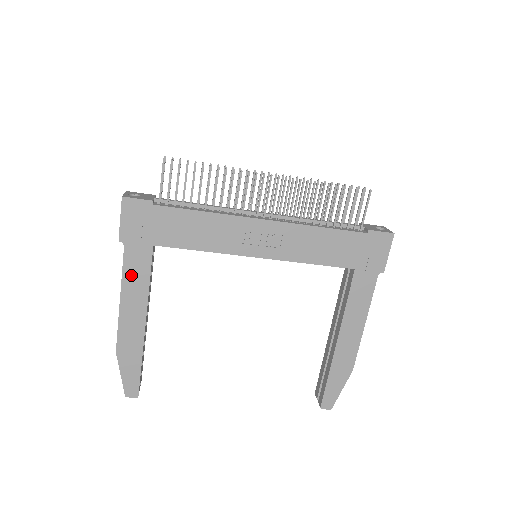
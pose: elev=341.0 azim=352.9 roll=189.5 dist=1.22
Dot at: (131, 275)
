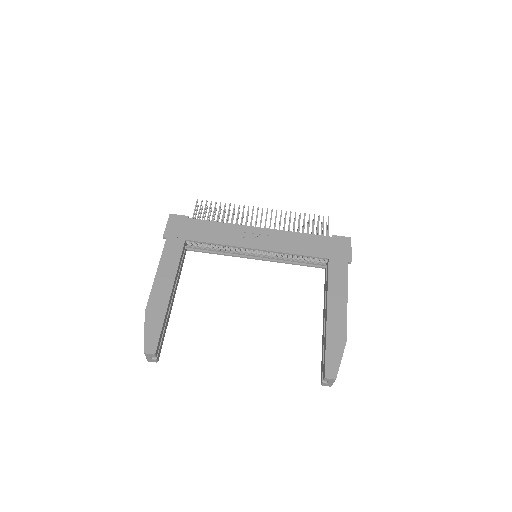
Dot at: (167, 257)
